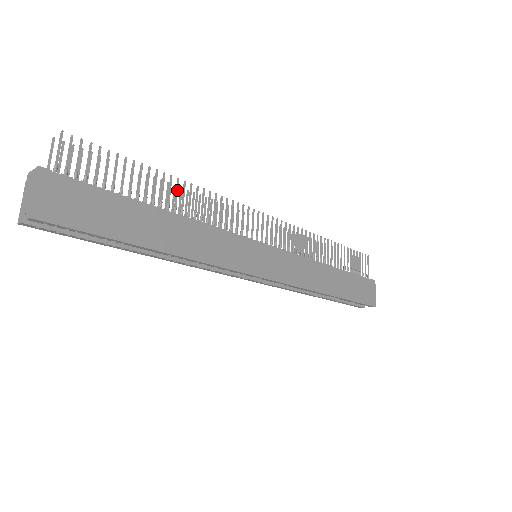
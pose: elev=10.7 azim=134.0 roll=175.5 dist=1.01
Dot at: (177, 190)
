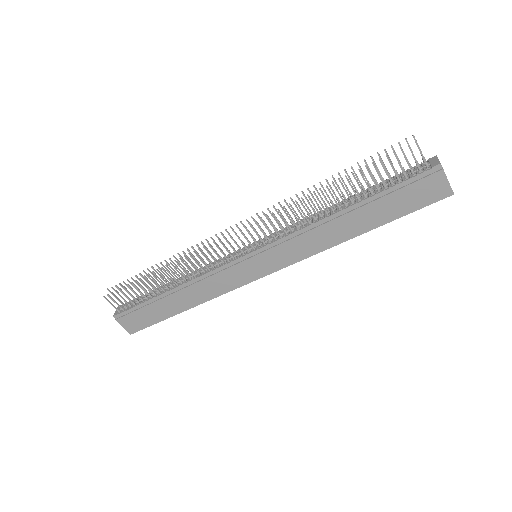
Dot at: (167, 274)
